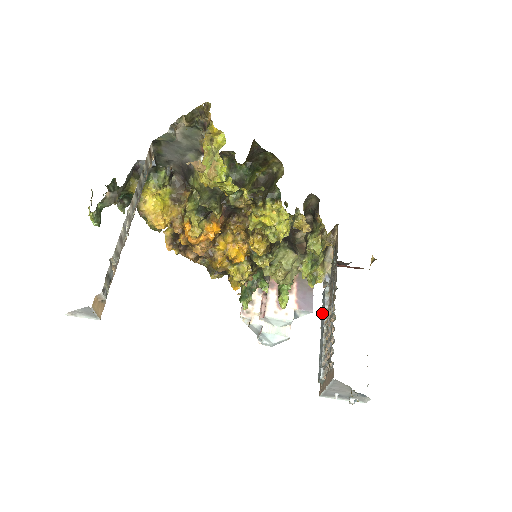
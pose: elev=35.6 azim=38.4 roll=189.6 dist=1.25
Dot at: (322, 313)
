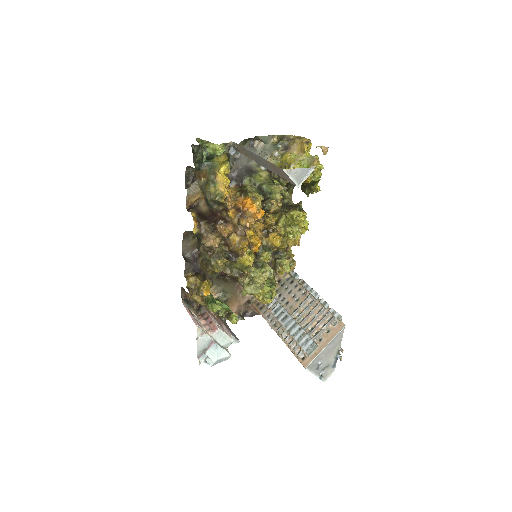
Dot at: (282, 318)
